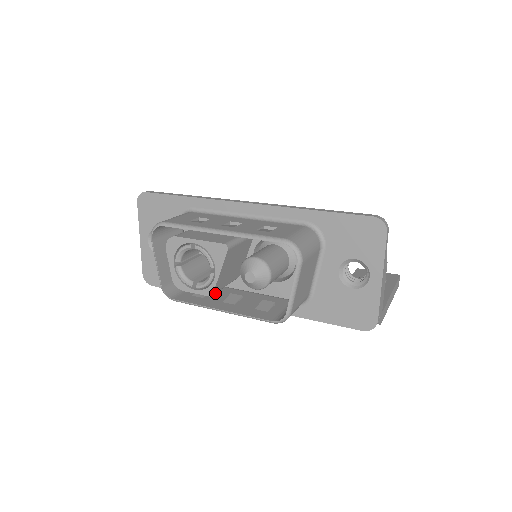
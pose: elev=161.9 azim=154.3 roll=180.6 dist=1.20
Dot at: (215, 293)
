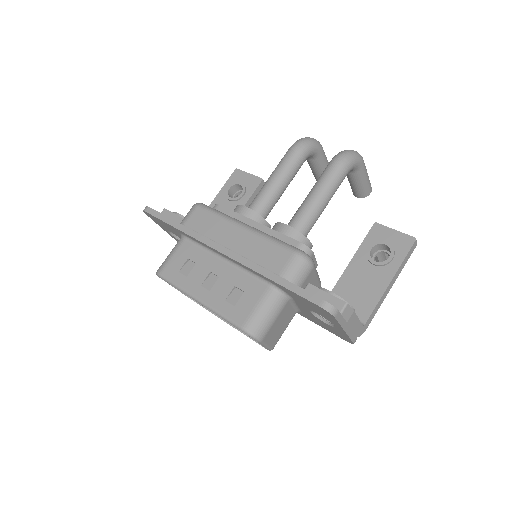
Dot at: occluded
